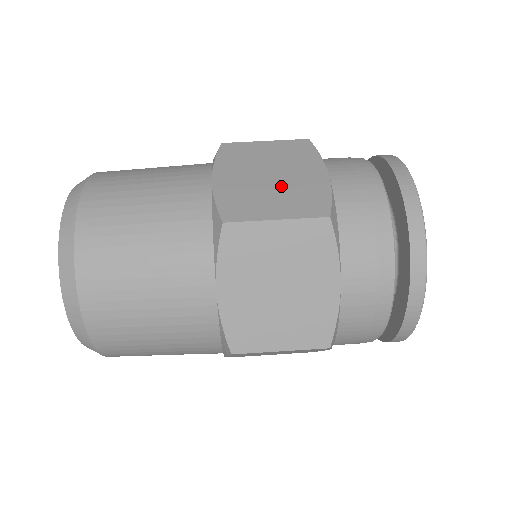
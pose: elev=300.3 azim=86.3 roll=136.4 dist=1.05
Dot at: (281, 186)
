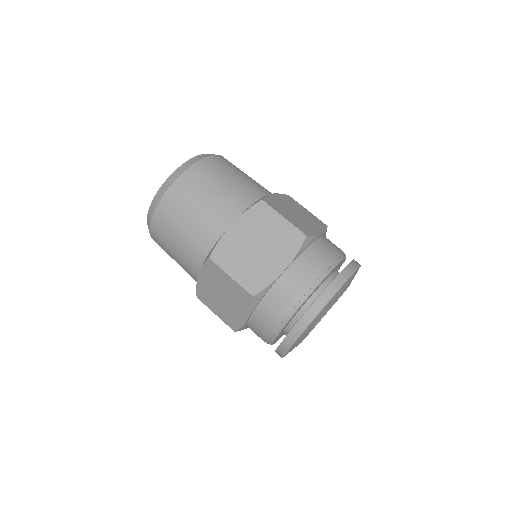
Dot at: (298, 217)
